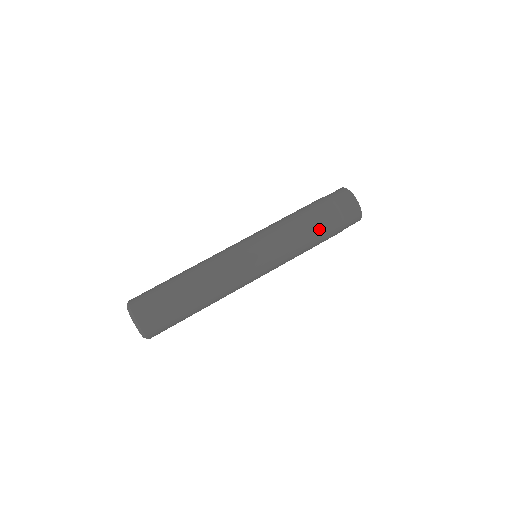
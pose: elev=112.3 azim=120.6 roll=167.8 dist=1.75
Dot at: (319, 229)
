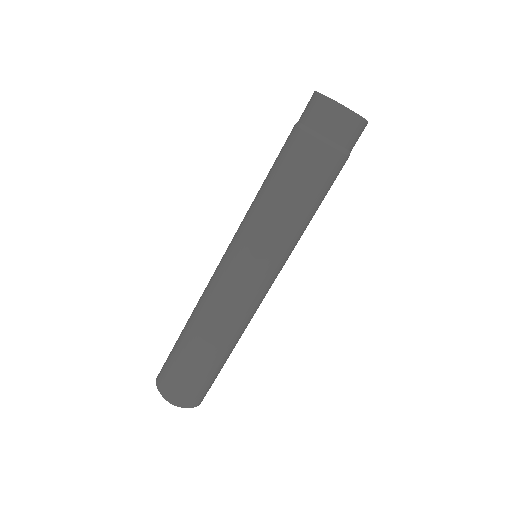
Dot at: (304, 181)
